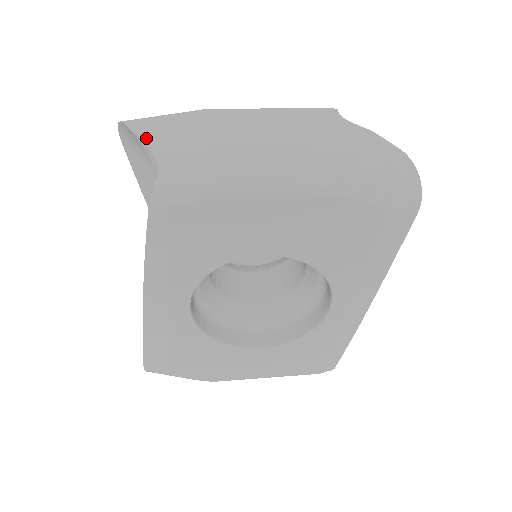
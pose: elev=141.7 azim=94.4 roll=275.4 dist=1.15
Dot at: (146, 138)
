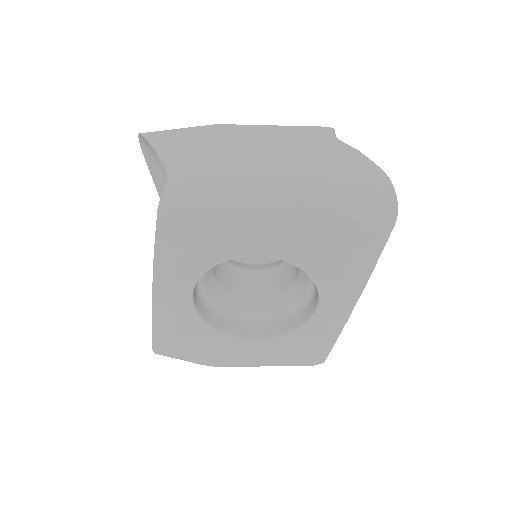
Dot at: (160, 150)
